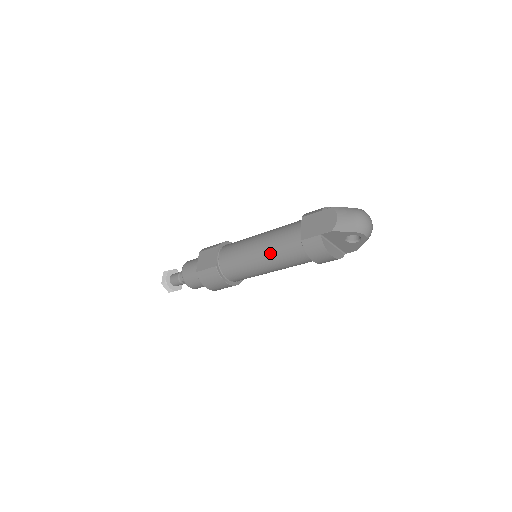
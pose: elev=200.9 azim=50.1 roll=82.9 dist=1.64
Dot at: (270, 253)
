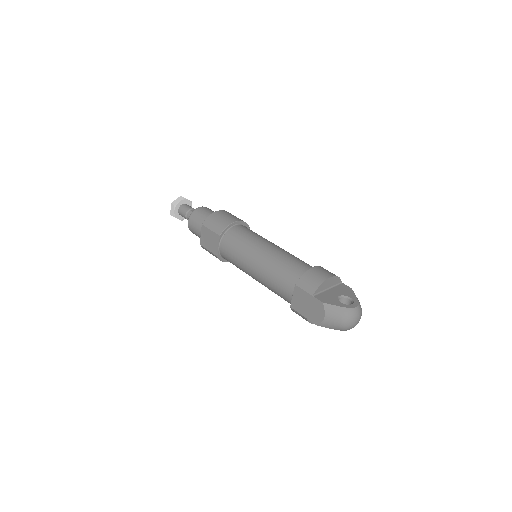
Dot at: (265, 285)
